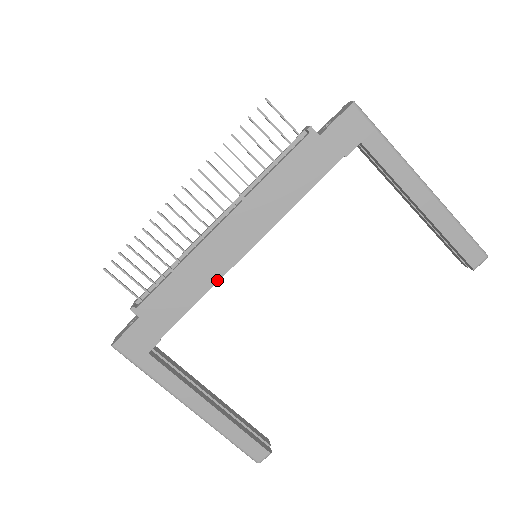
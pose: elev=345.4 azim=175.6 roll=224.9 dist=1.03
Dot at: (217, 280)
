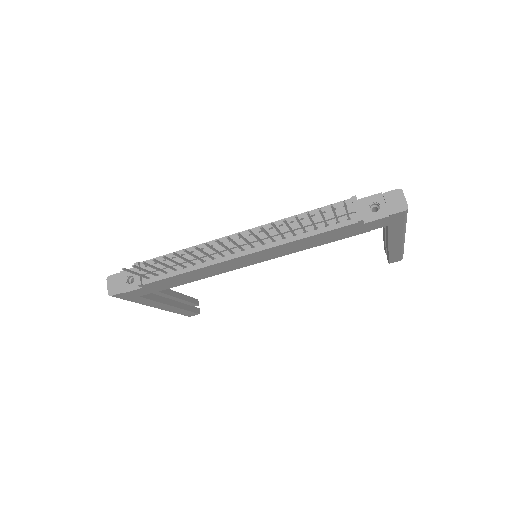
Dot at: occluded
